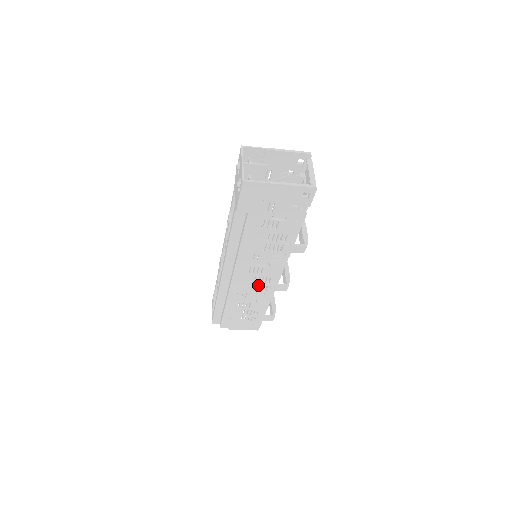
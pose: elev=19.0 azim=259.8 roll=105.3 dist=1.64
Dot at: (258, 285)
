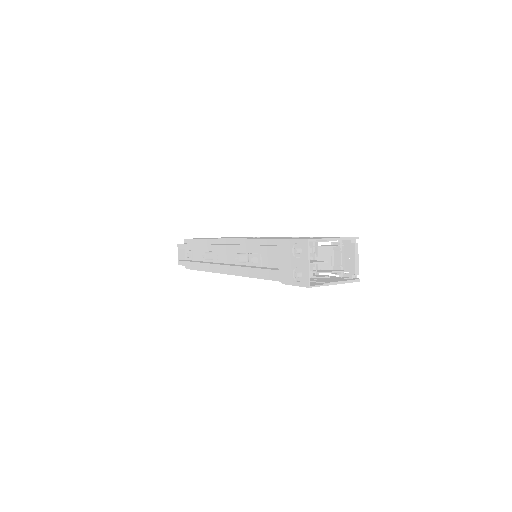
Dot at: occluded
